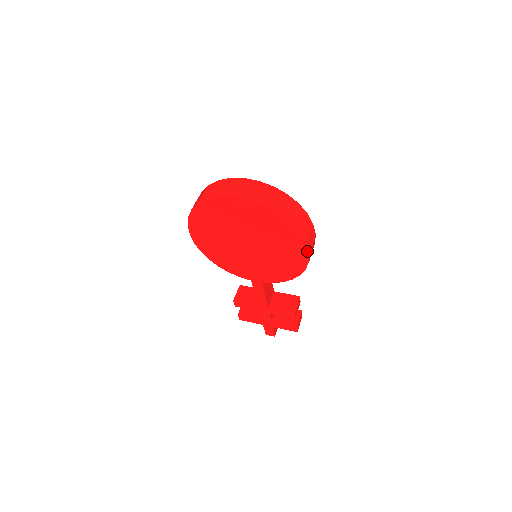
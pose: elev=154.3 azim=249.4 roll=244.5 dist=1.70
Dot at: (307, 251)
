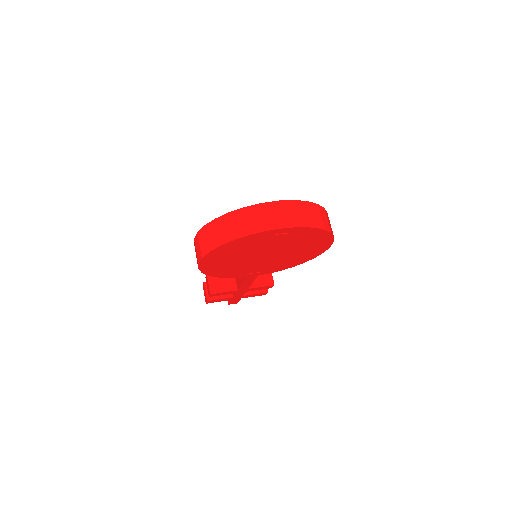
Dot at: (328, 247)
